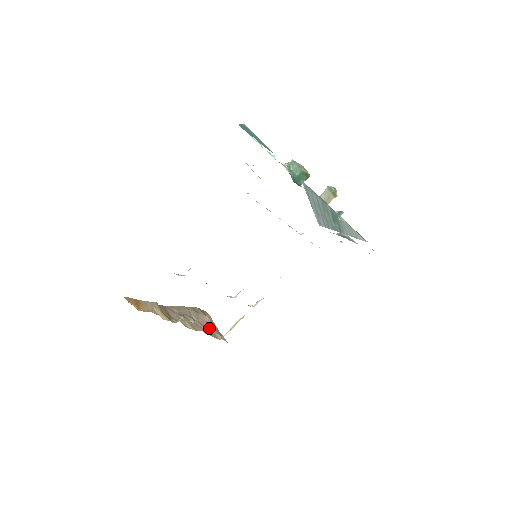
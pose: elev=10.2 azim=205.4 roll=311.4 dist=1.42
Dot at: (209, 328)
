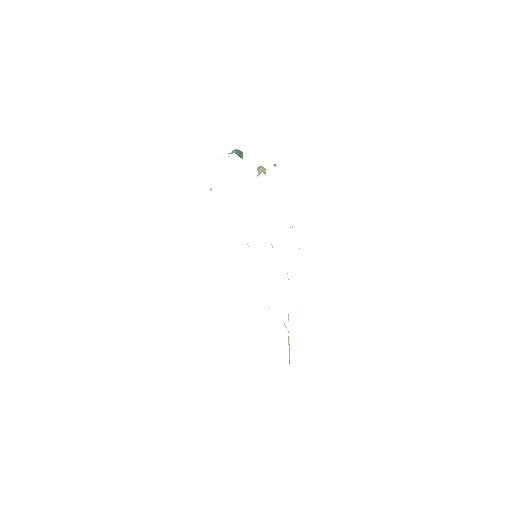
Dot at: occluded
